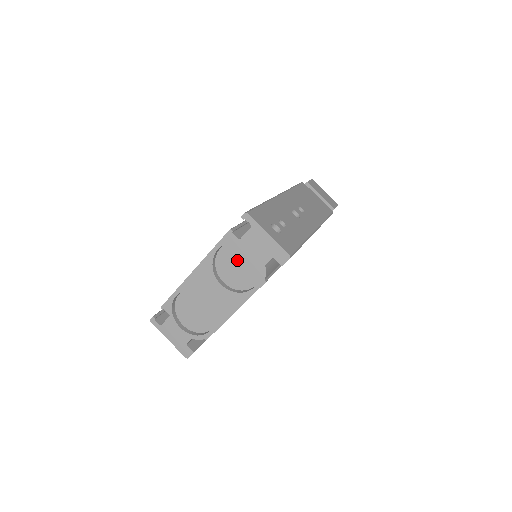
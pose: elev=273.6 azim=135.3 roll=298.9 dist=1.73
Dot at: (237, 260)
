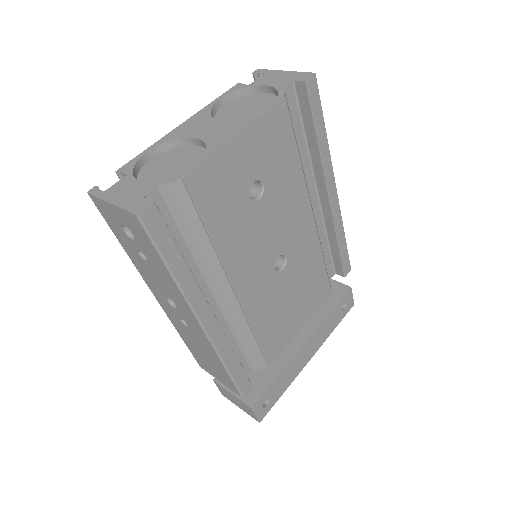
Dot at: (244, 107)
